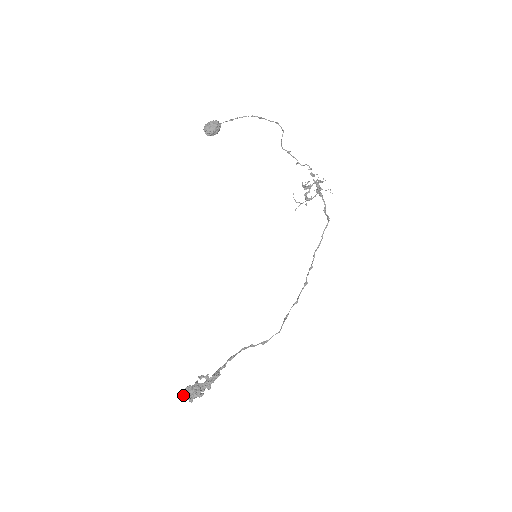
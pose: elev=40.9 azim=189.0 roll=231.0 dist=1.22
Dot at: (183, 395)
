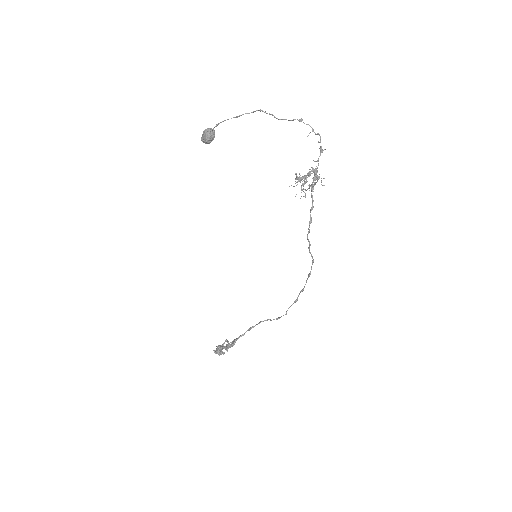
Dot at: (215, 351)
